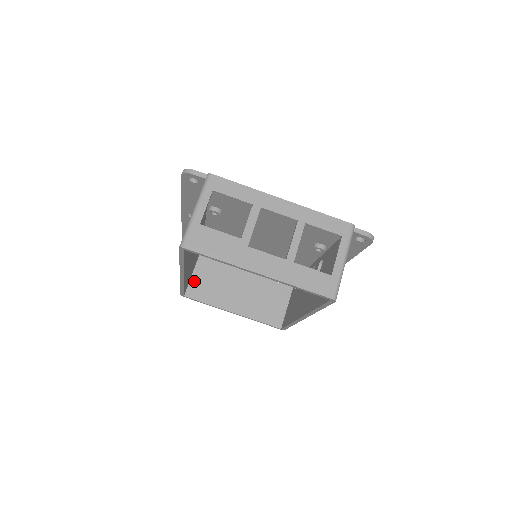
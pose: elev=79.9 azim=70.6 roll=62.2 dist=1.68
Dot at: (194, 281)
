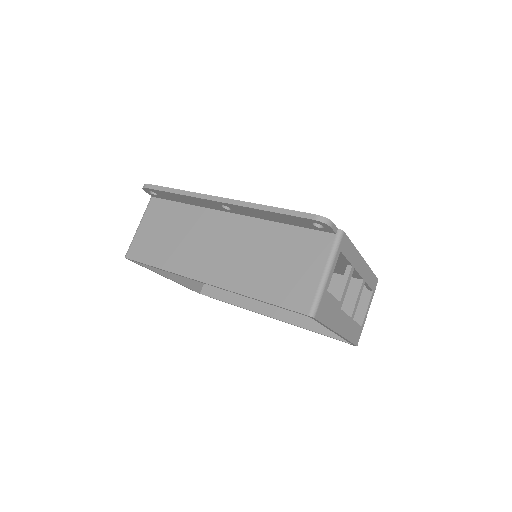
Dot at: occluded
